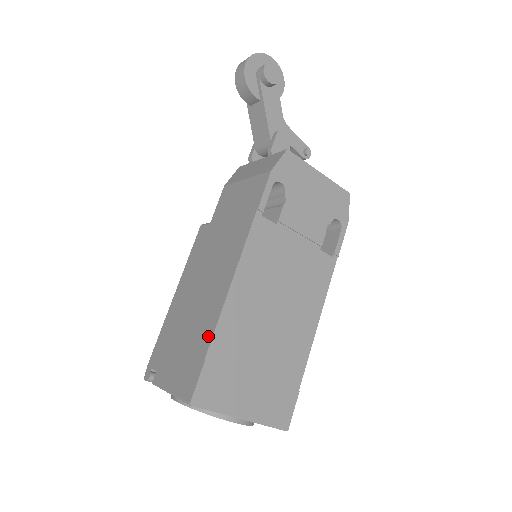
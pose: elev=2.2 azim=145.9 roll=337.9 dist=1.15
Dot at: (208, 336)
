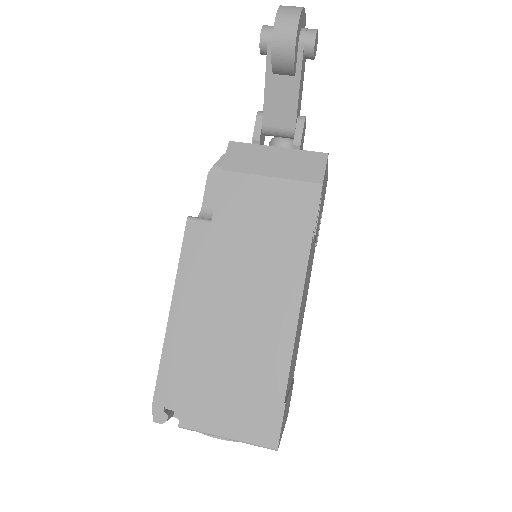
Dot at: (280, 378)
